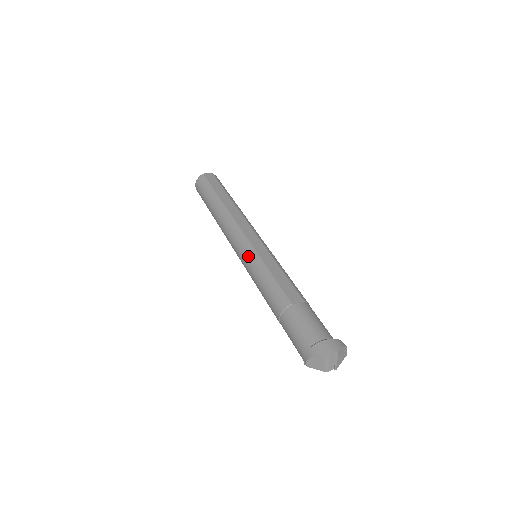
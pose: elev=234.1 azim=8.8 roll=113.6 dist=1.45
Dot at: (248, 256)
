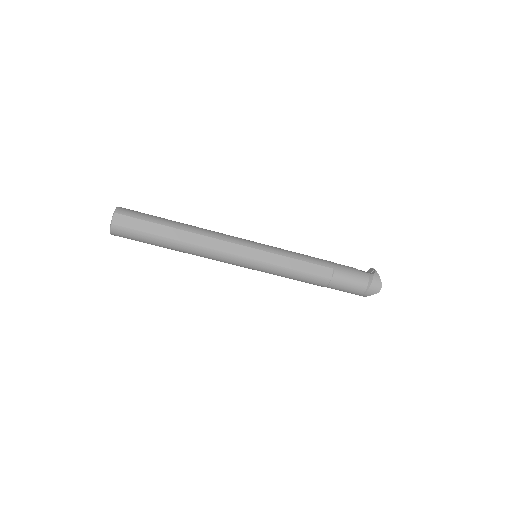
Dot at: (262, 269)
